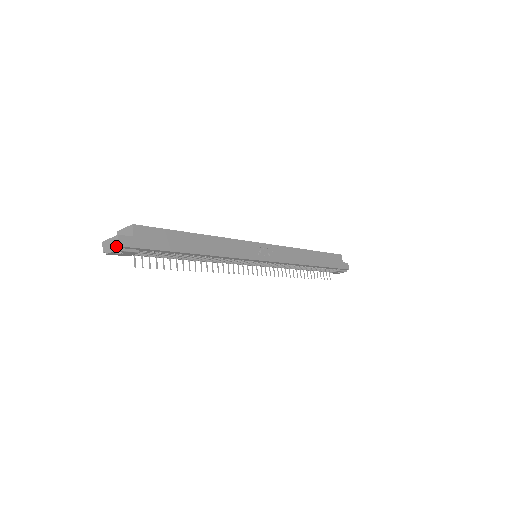
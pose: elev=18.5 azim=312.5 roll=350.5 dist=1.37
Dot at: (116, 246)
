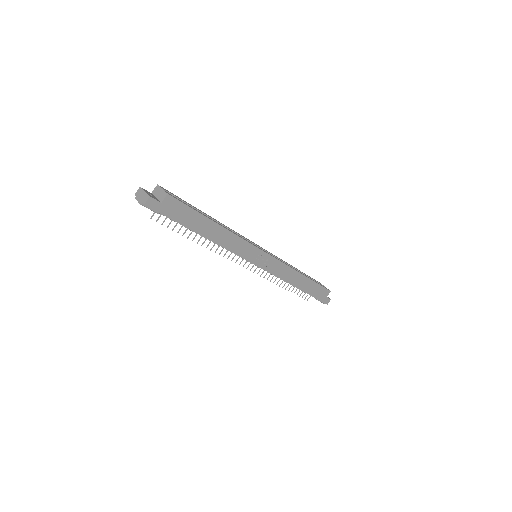
Dot at: (143, 202)
